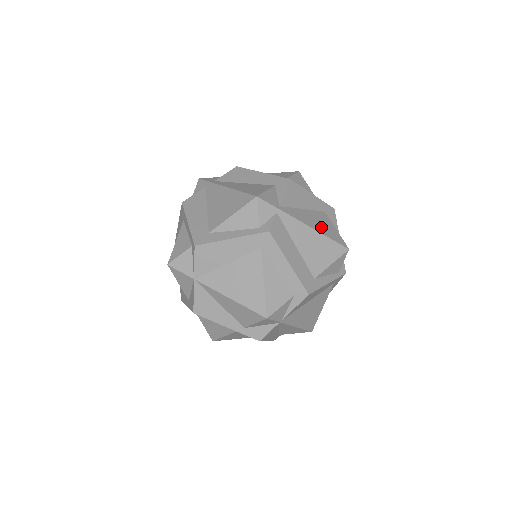
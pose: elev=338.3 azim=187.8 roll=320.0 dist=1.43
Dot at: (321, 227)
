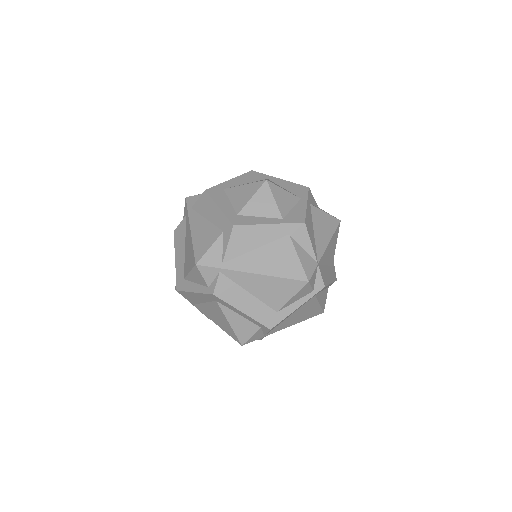
Dot at: (275, 266)
